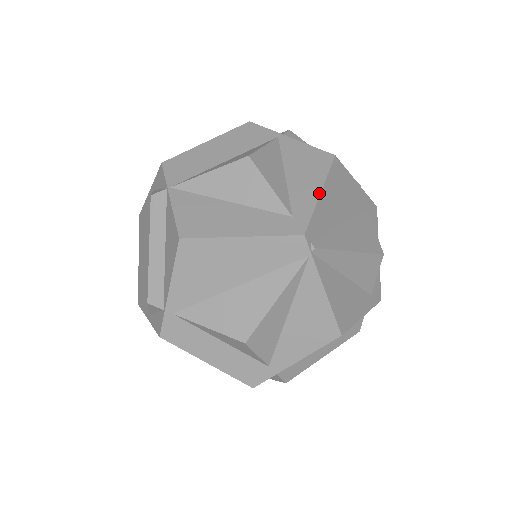
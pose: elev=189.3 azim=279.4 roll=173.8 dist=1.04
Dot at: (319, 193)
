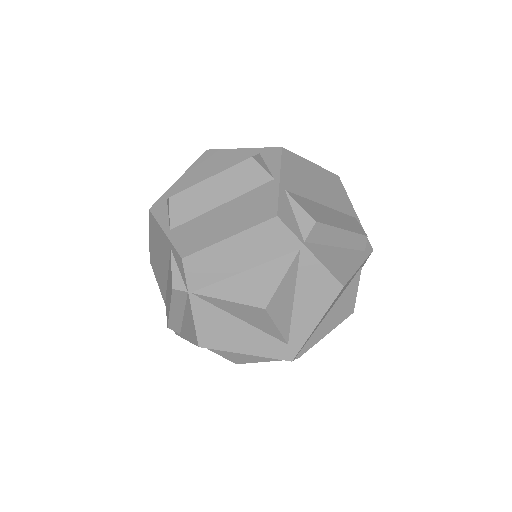
Dot at: (315, 326)
